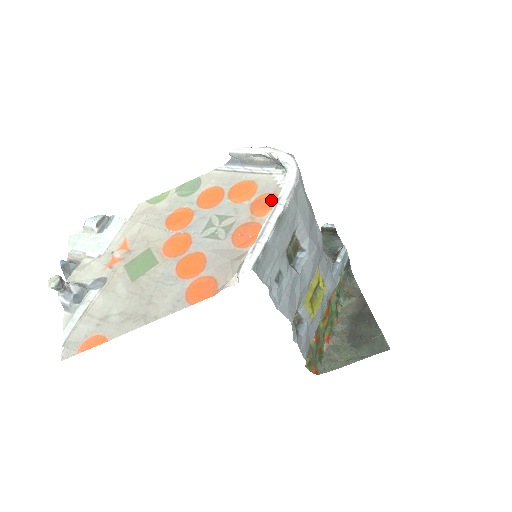
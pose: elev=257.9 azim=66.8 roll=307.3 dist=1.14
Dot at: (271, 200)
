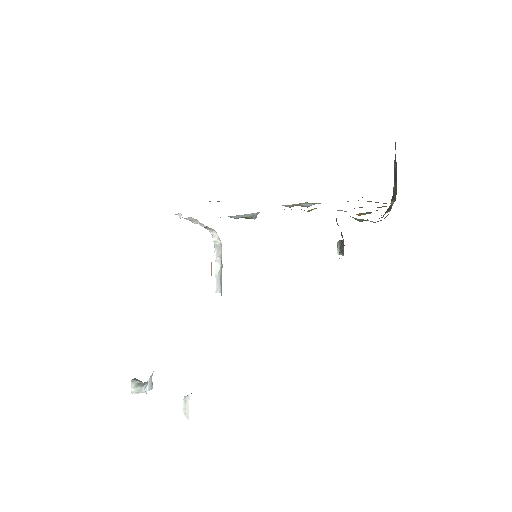
Dot at: occluded
